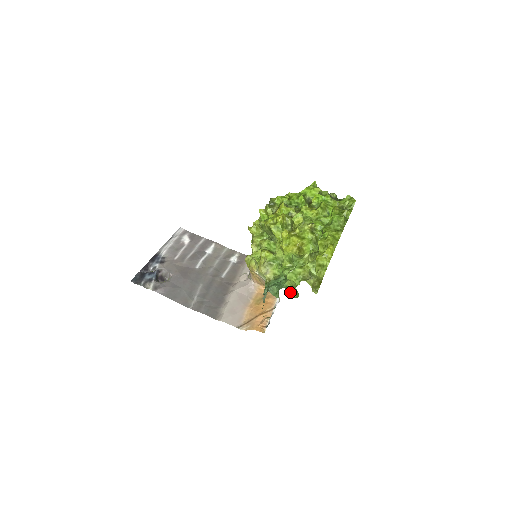
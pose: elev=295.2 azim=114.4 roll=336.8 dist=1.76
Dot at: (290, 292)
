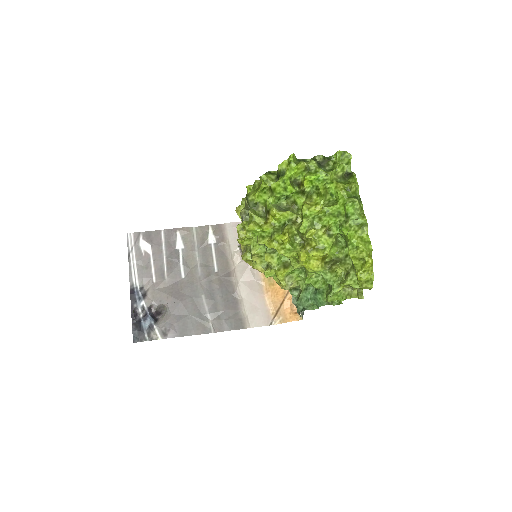
Dot at: (331, 303)
